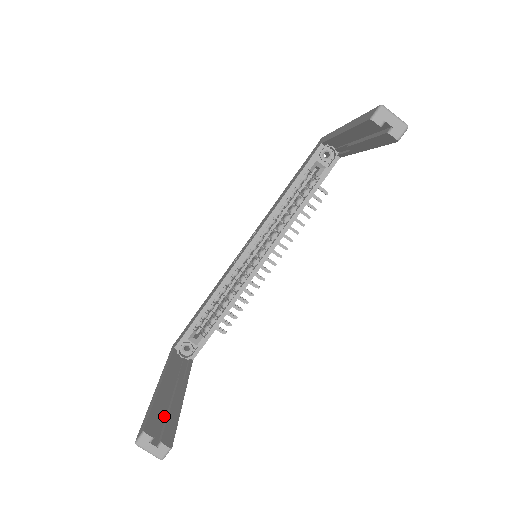
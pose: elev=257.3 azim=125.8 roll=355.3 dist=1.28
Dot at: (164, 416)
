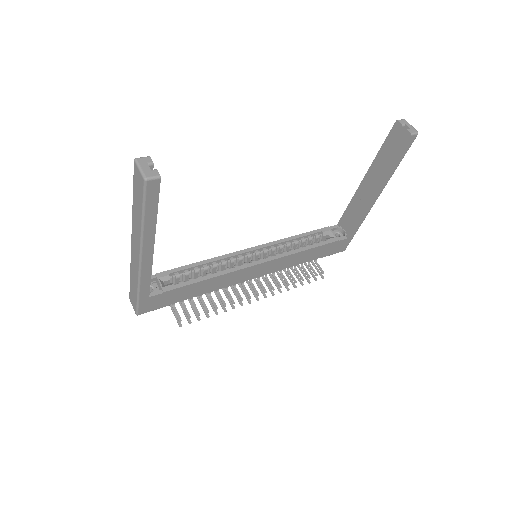
Dot at: occluded
